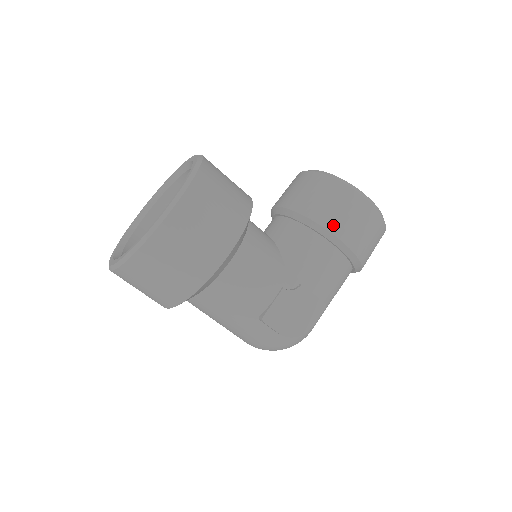
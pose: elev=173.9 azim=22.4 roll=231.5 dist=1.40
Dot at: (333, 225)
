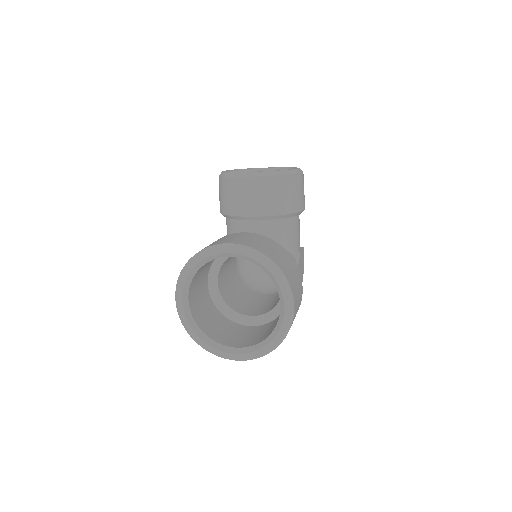
Dot at: (299, 206)
